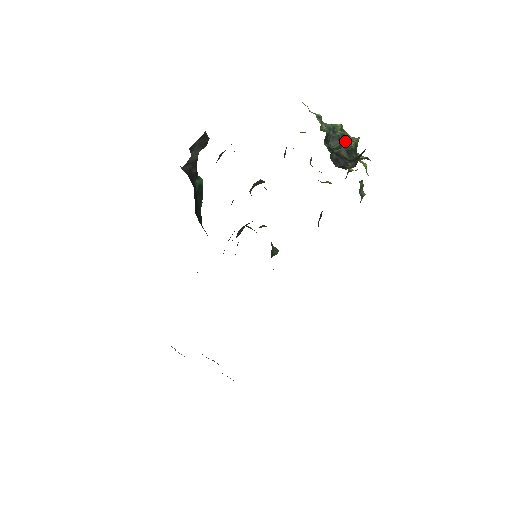
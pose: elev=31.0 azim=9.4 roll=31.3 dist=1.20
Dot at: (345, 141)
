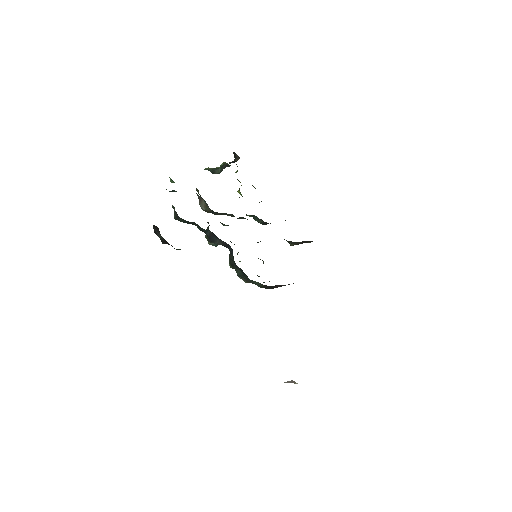
Dot at: (220, 166)
